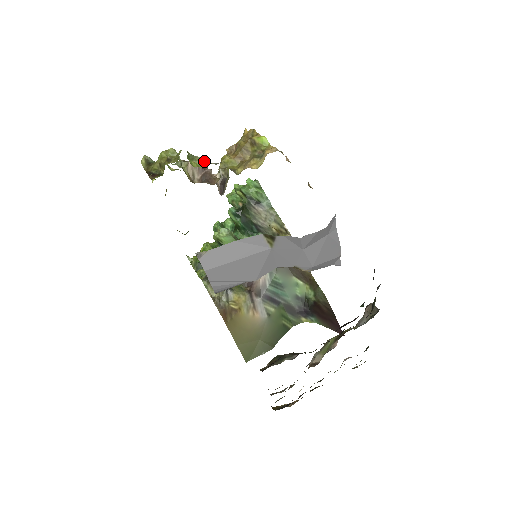
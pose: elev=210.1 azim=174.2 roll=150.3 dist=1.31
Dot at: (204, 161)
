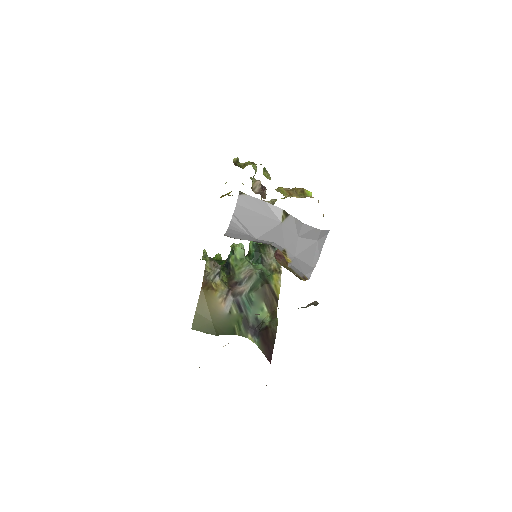
Dot at: (270, 177)
